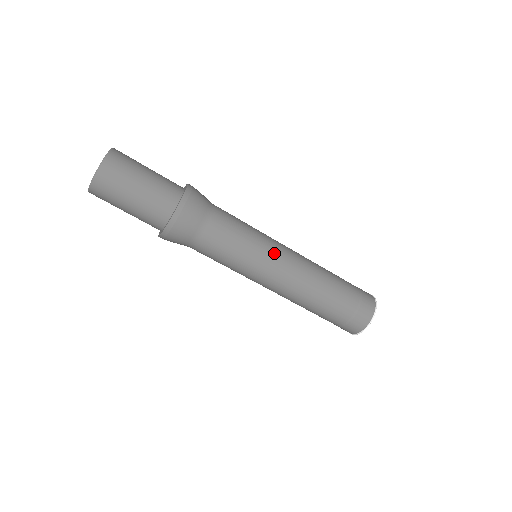
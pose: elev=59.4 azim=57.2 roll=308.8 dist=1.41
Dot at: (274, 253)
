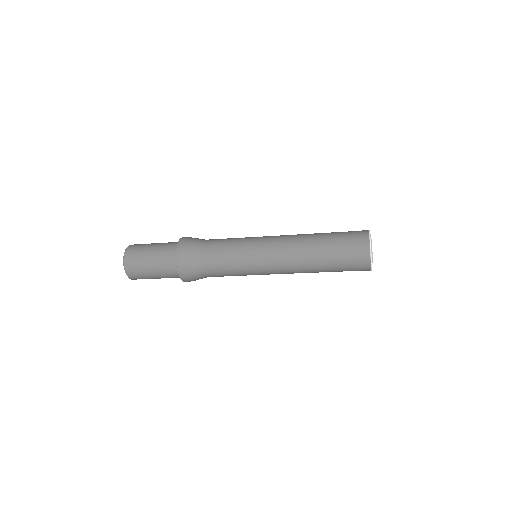
Dot at: (259, 255)
